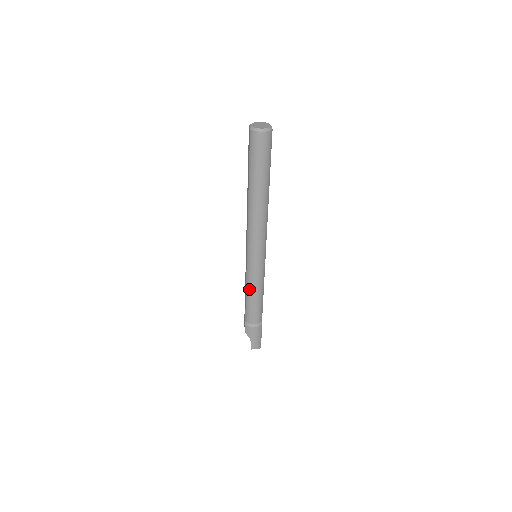
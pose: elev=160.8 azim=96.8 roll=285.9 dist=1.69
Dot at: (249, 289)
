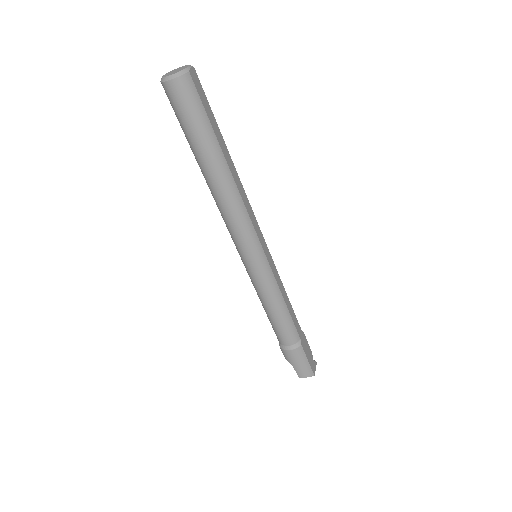
Dot at: (261, 301)
